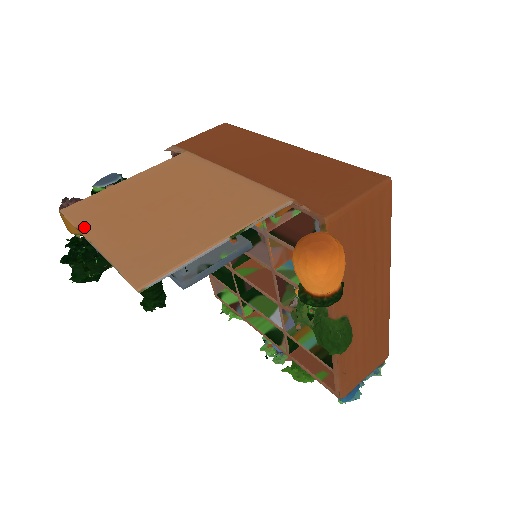
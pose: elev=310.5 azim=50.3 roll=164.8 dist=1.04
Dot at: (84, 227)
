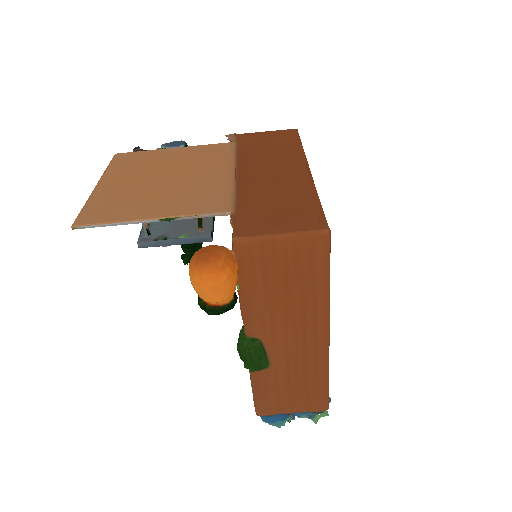
Dot at: (108, 171)
